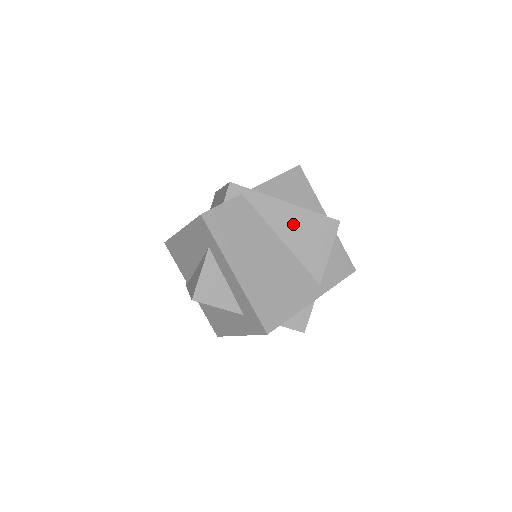
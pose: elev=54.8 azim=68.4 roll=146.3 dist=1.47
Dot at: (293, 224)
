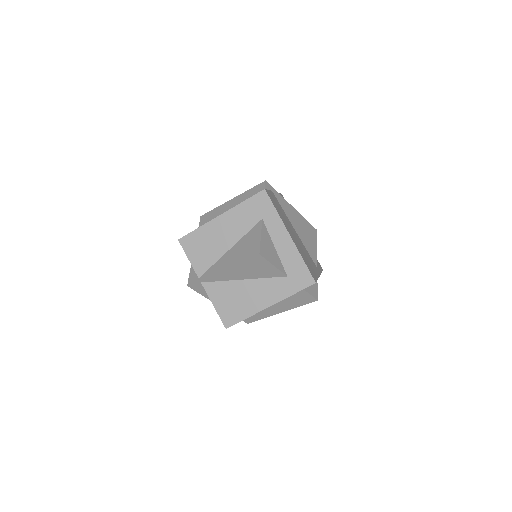
Dot at: (298, 222)
